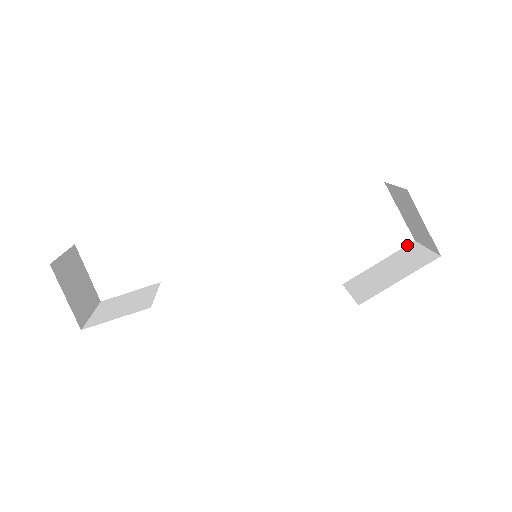
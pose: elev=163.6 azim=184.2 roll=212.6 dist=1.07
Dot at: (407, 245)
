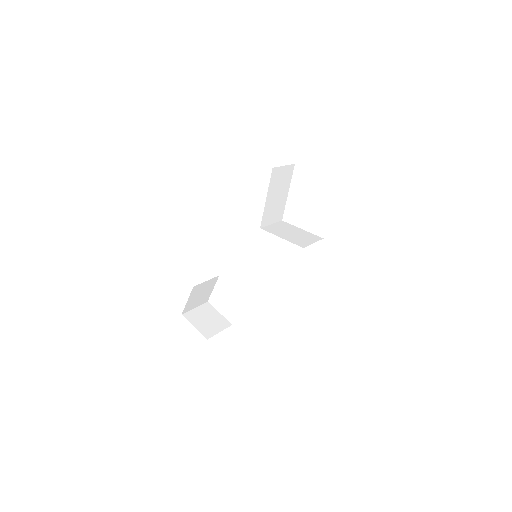
Dot at: occluded
